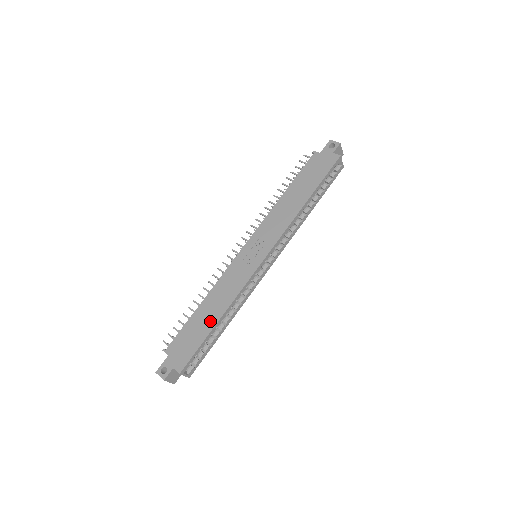
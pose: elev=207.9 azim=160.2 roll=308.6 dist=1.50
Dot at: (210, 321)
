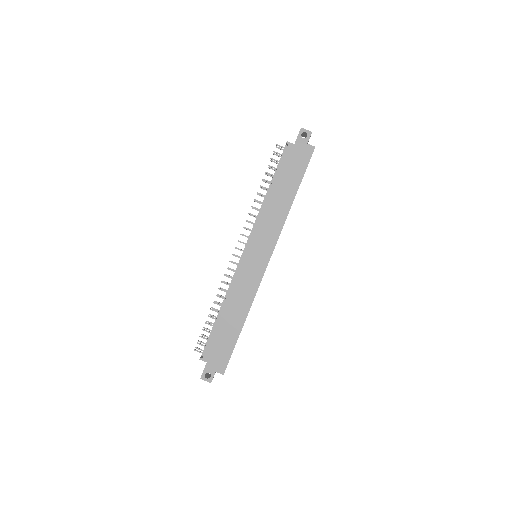
Dot at: (236, 326)
